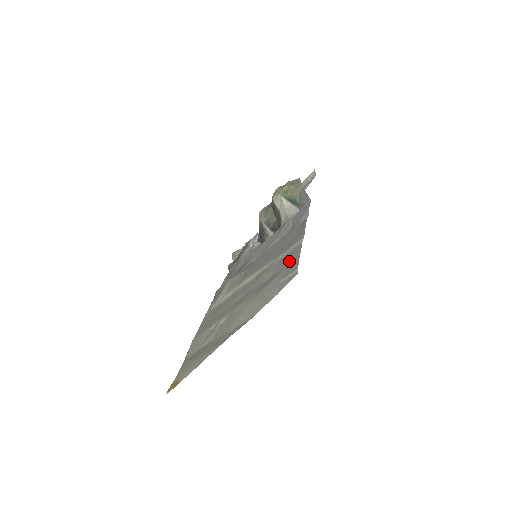
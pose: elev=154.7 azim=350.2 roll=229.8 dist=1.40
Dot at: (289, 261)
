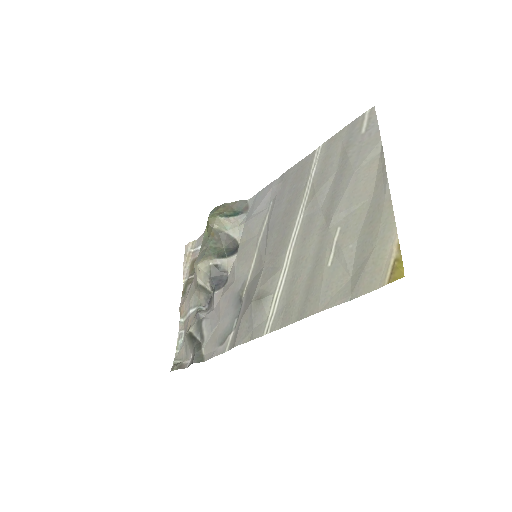
Dot at: (340, 141)
